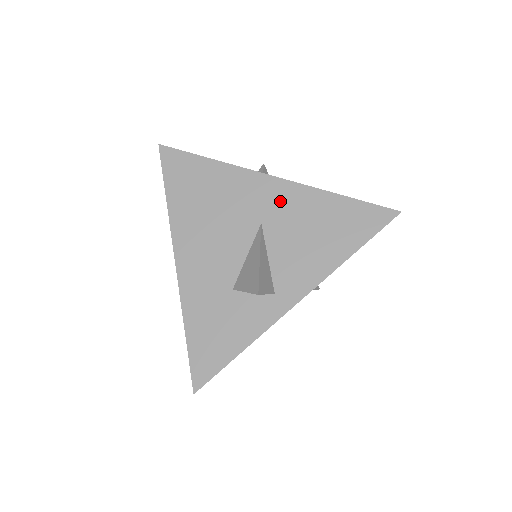
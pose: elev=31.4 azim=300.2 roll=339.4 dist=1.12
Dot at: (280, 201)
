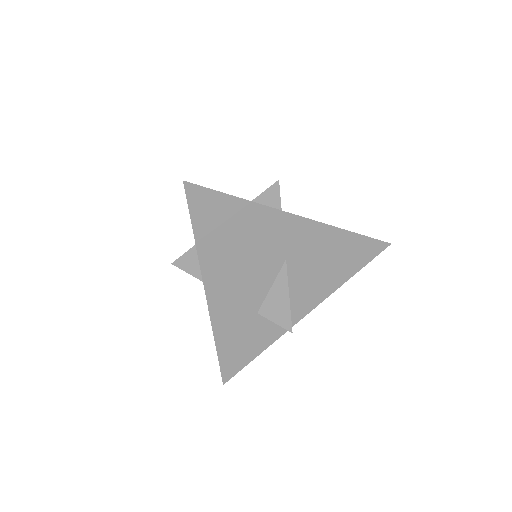
Dot at: occluded
